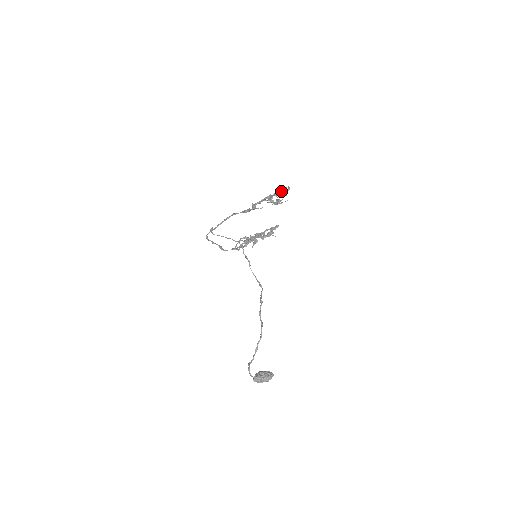
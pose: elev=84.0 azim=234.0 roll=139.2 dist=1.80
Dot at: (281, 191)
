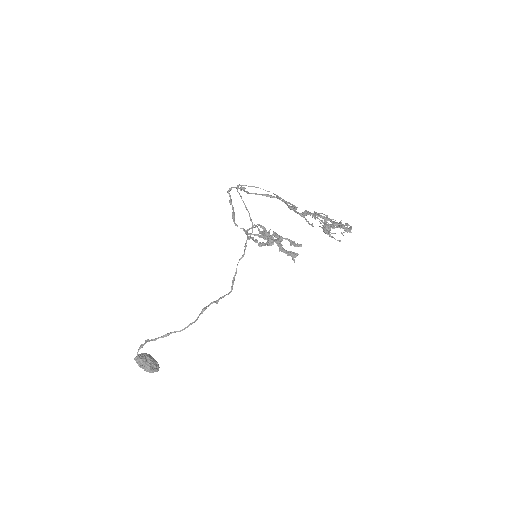
Dot at: occluded
